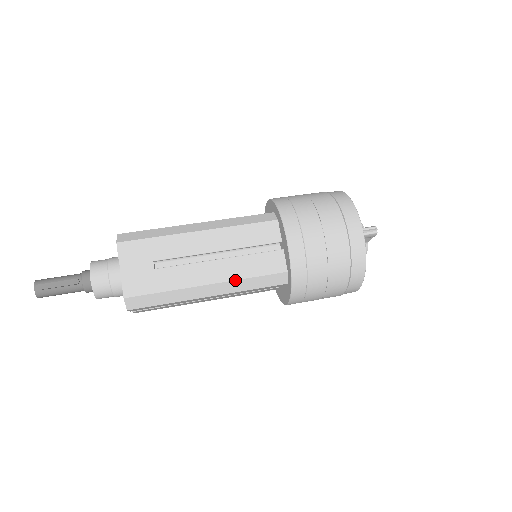
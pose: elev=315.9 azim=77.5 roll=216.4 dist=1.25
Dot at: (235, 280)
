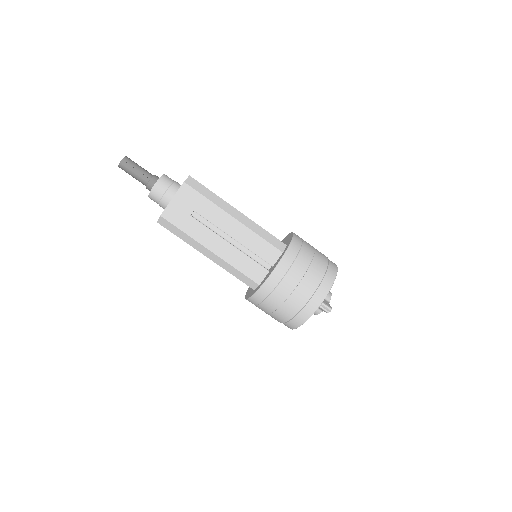
Dot at: (227, 262)
